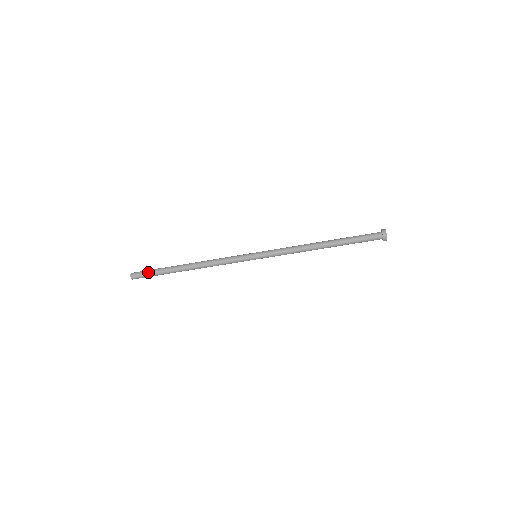
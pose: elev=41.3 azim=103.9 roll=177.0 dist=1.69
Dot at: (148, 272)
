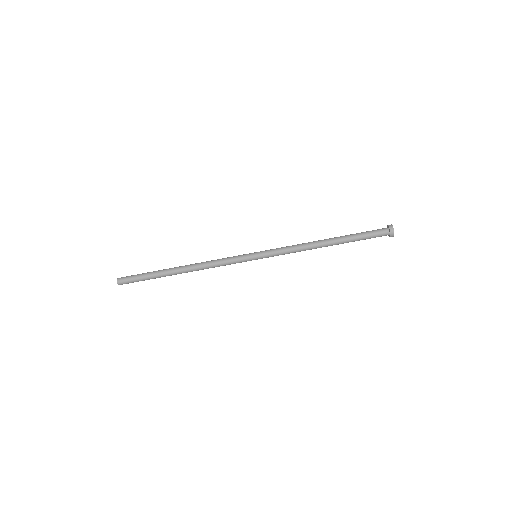
Dot at: (137, 275)
